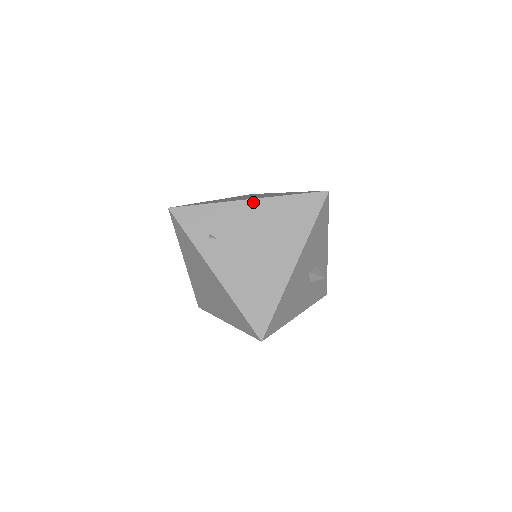
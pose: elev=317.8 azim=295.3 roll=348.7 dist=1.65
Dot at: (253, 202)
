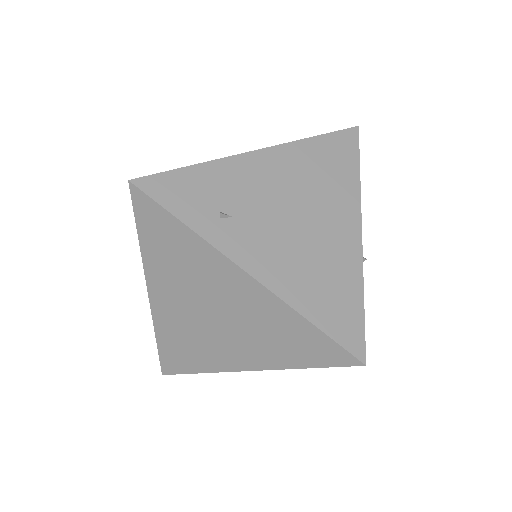
Dot at: (267, 152)
